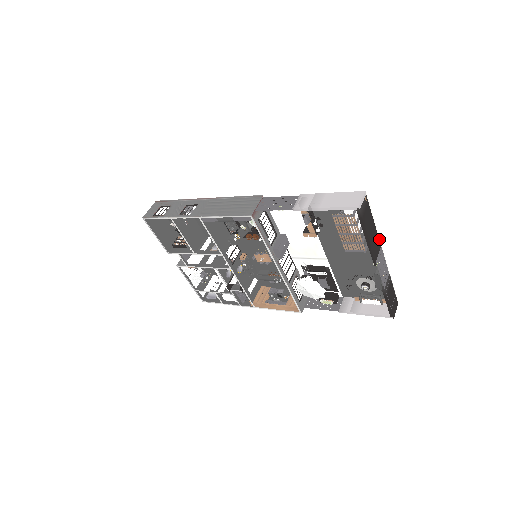
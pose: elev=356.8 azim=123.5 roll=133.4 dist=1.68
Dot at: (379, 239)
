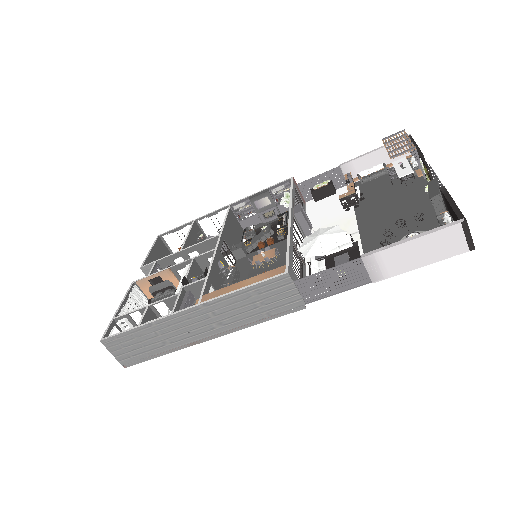
Dot at: occluded
